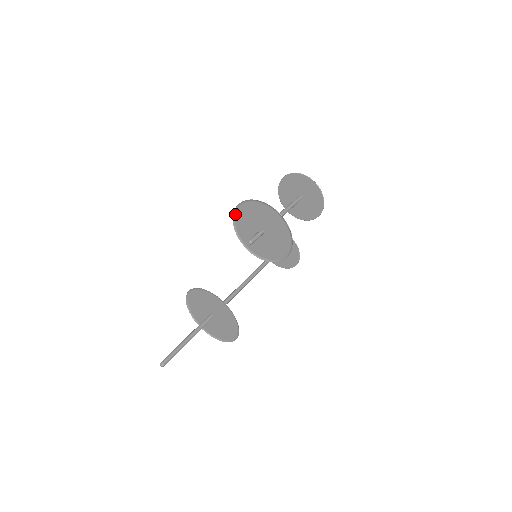
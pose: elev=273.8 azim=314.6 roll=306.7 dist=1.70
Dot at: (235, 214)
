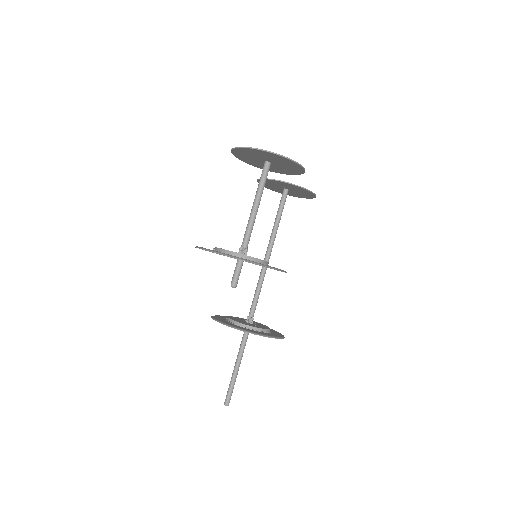
Dot at: occluded
